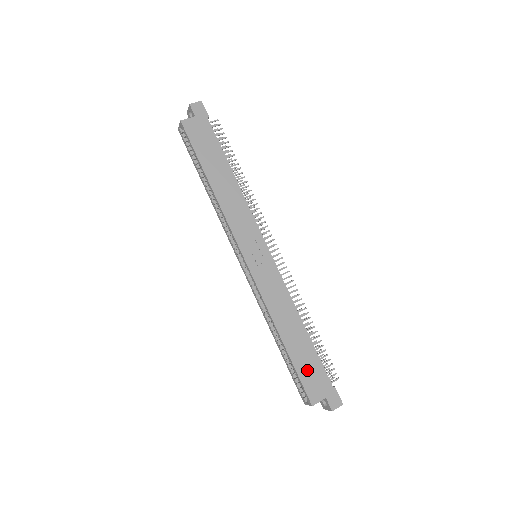
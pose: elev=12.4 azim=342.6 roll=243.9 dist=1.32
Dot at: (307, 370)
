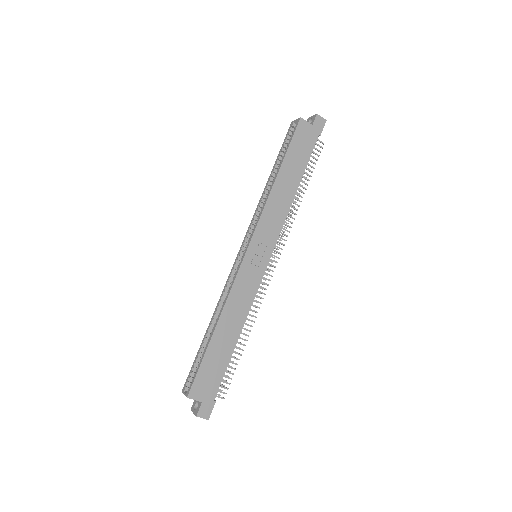
Dot at: (210, 369)
